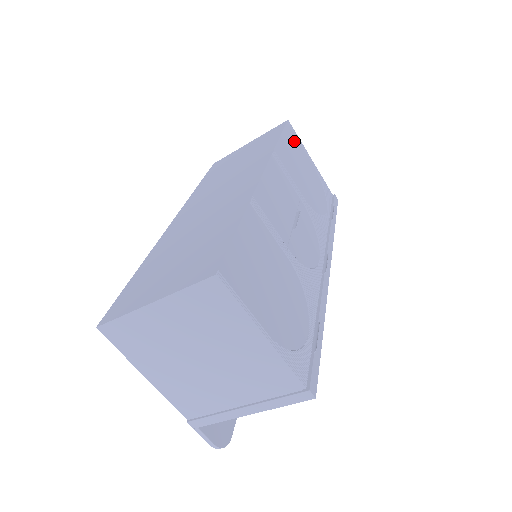
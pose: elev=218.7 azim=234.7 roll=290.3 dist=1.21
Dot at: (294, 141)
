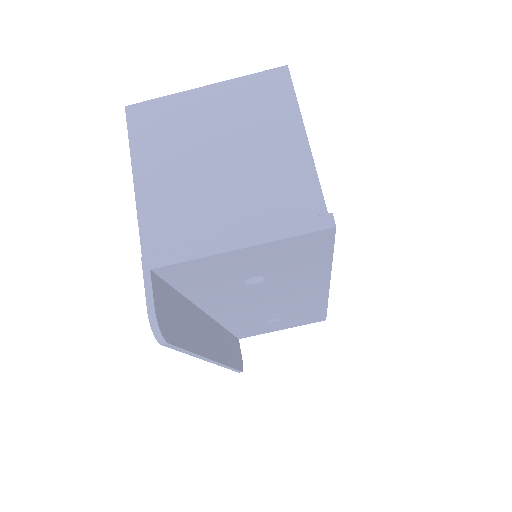
Dot at: occluded
